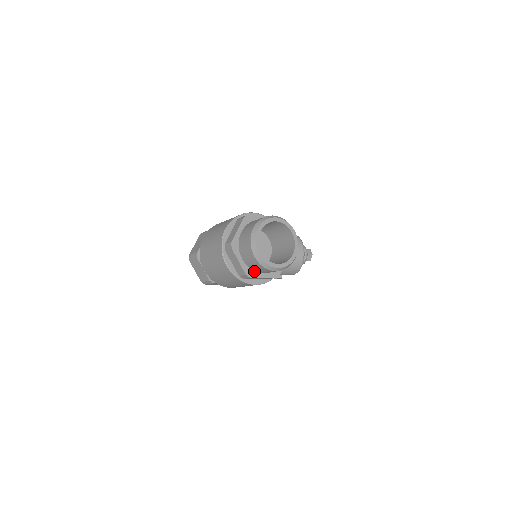
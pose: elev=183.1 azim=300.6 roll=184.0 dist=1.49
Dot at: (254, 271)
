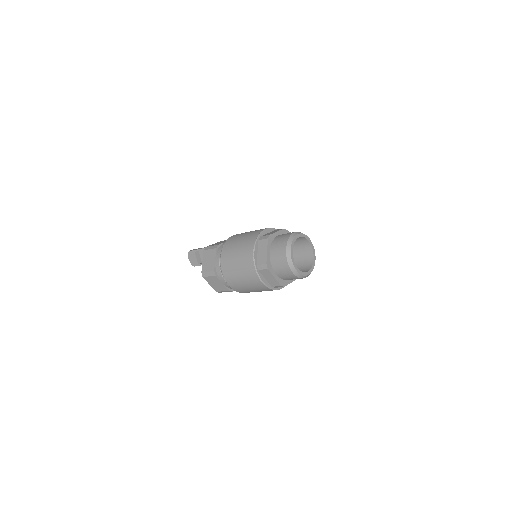
Dot at: (285, 280)
